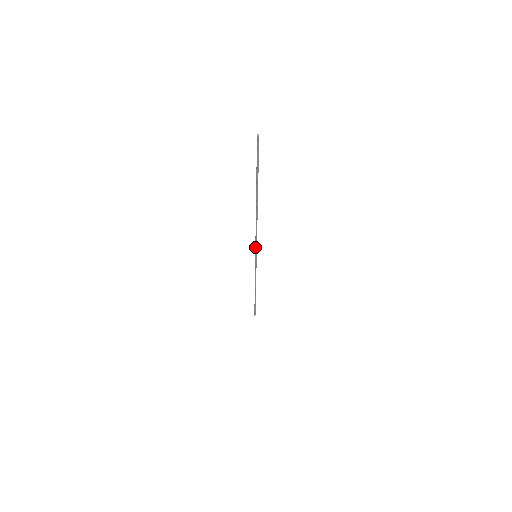
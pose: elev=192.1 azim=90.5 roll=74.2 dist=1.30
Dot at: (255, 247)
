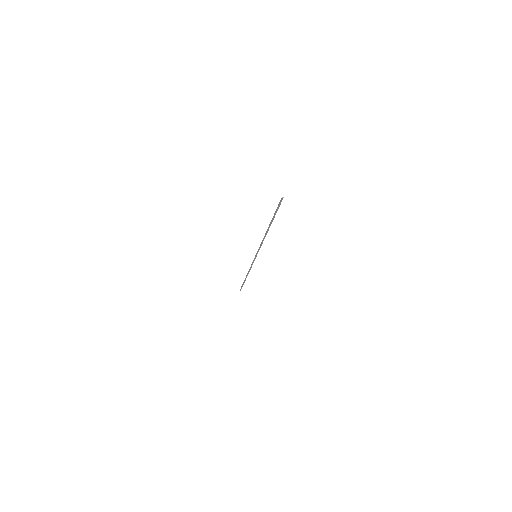
Dot at: (258, 251)
